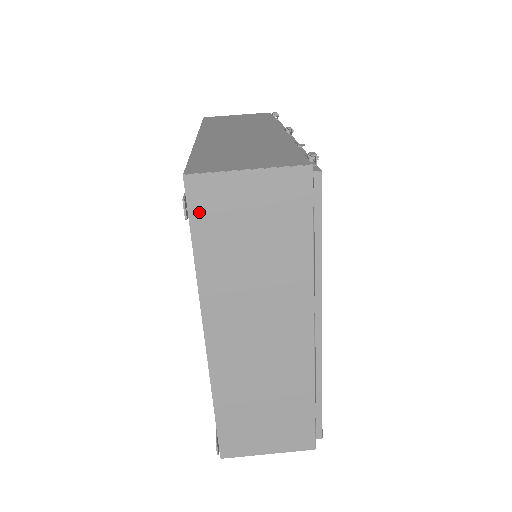
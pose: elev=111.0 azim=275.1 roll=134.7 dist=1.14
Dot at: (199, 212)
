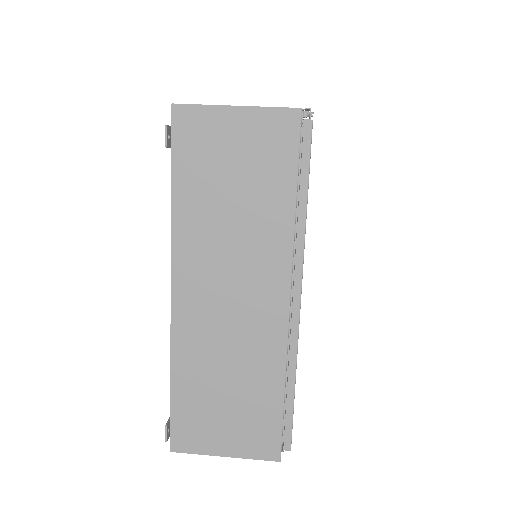
Dot at: (182, 145)
